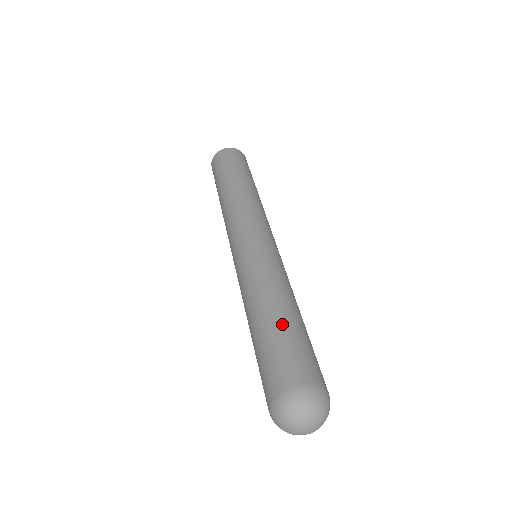
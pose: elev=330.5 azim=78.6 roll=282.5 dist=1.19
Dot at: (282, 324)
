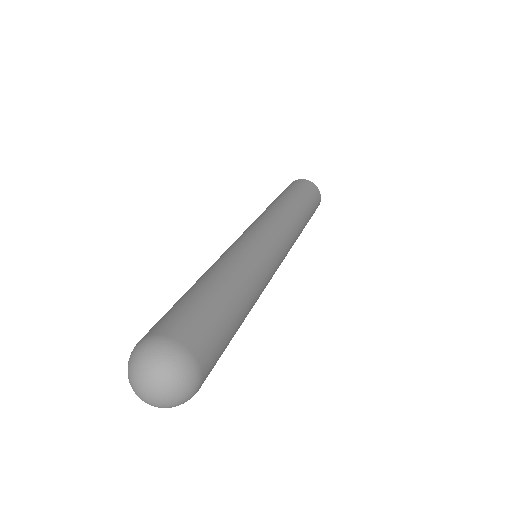
Dot at: (212, 292)
